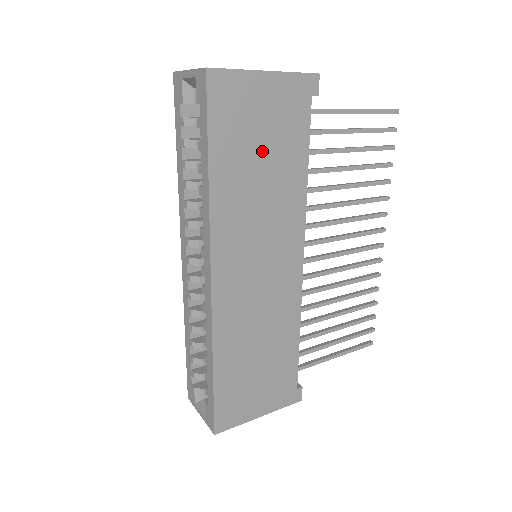
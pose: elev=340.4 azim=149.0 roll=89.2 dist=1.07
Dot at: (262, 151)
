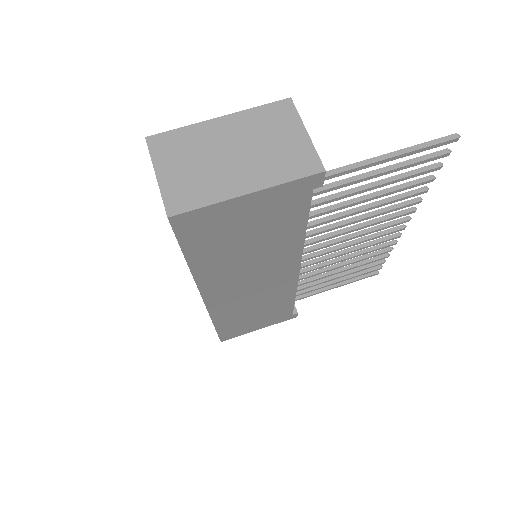
Dot at: (248, 239)
